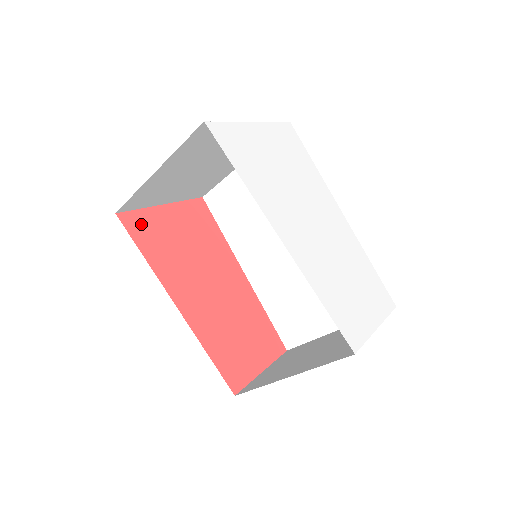
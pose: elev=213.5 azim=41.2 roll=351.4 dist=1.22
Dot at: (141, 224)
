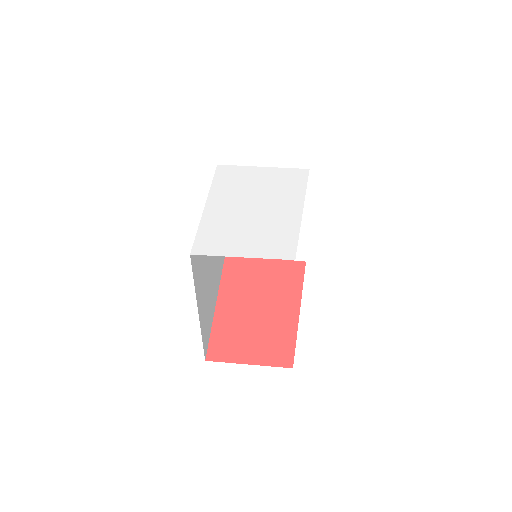
Dot at: (237, 262)
